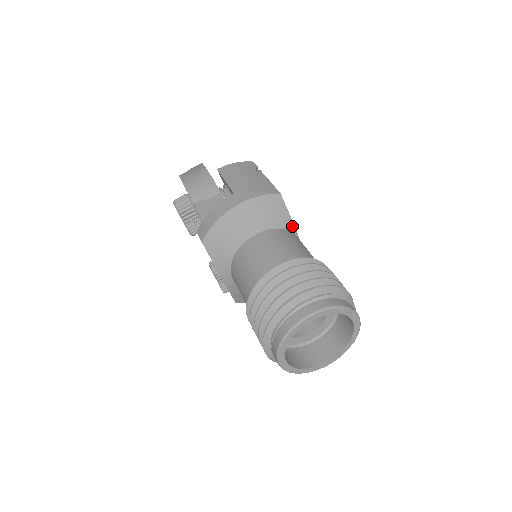
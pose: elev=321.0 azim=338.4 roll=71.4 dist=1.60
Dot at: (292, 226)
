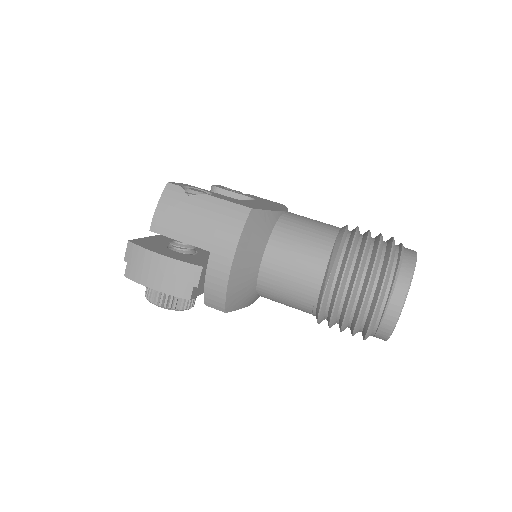
Dot at: (275, 214)
